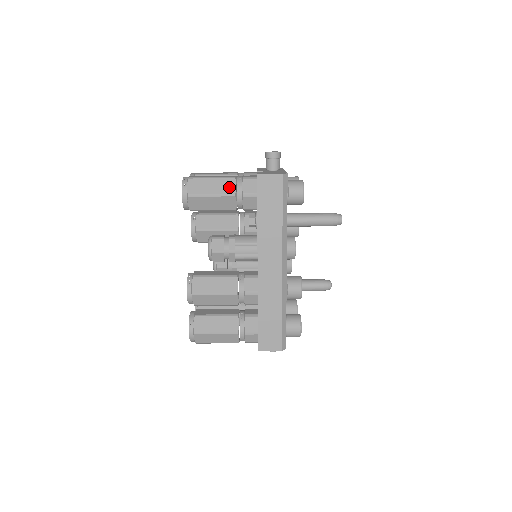
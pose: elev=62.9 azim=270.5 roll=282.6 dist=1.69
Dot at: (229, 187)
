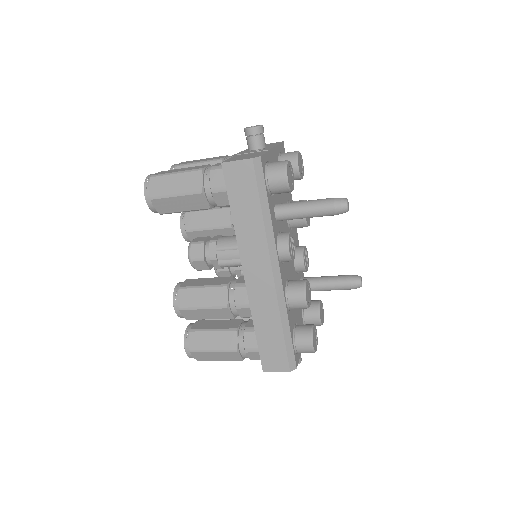
Dot at: (195, 182)
